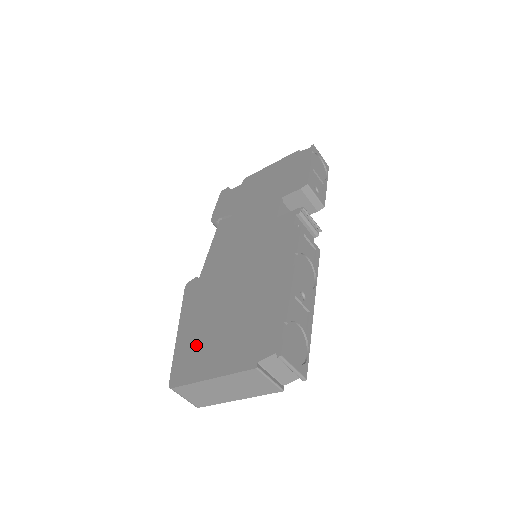
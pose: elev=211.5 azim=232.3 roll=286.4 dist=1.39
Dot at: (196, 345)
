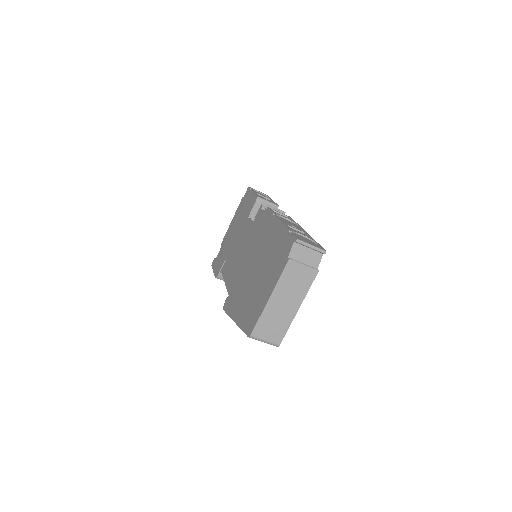
Dot at: (250, 306)
